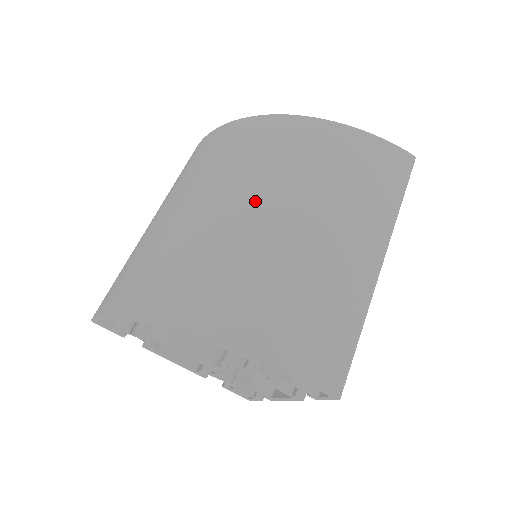
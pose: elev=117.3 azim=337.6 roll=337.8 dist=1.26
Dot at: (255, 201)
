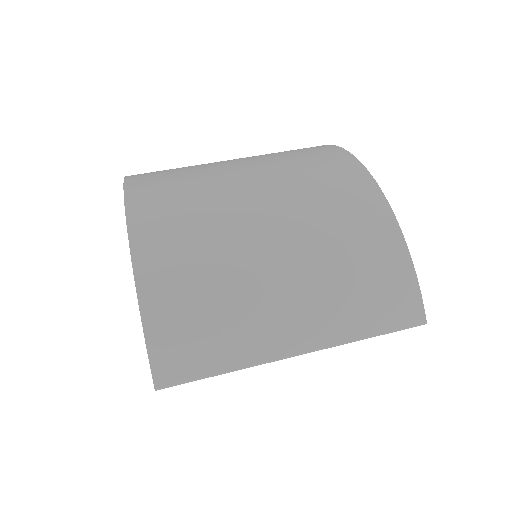
Dot at: (276, 219)
